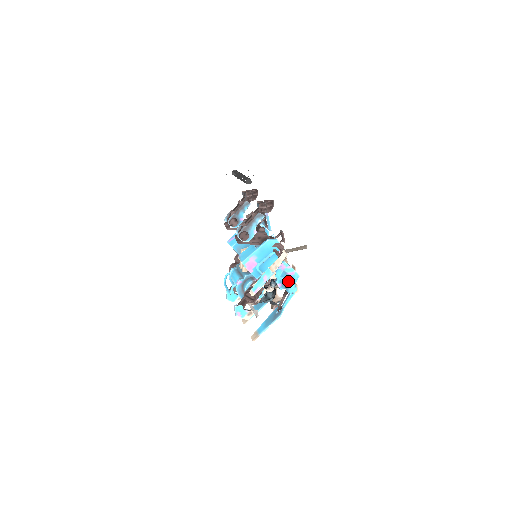
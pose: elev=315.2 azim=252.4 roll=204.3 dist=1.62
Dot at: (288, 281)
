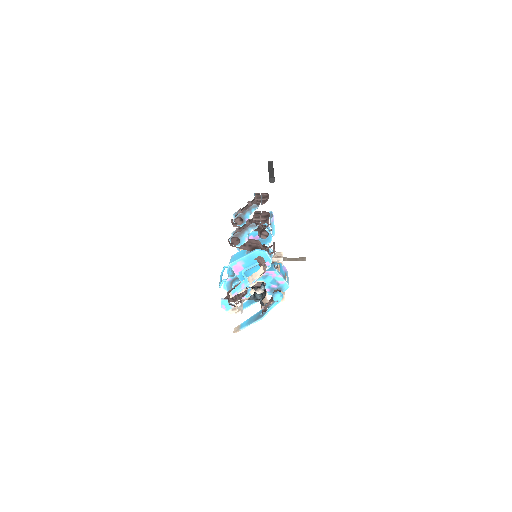
Dot at: (277, 288)
